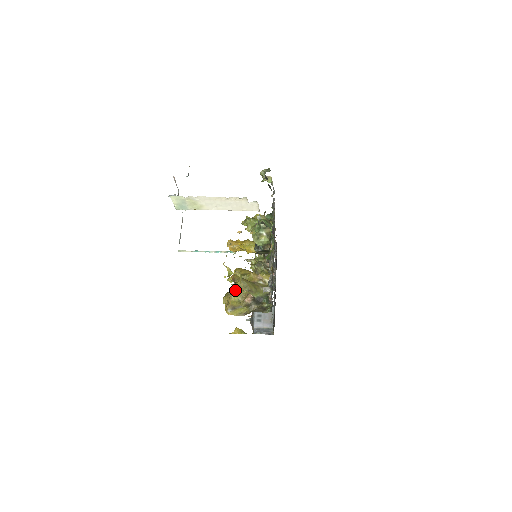
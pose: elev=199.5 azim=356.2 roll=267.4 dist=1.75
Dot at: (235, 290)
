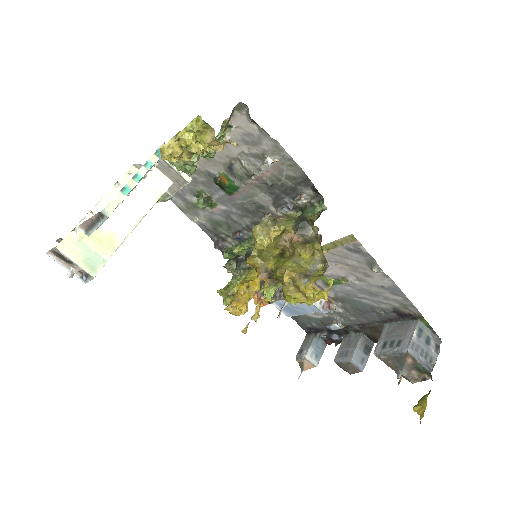
Dot at: (277, 267)
